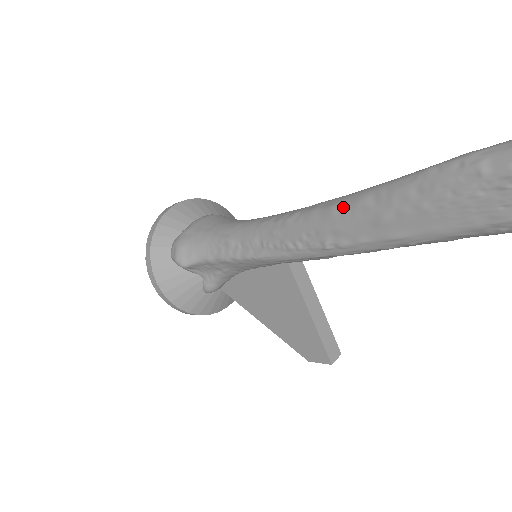
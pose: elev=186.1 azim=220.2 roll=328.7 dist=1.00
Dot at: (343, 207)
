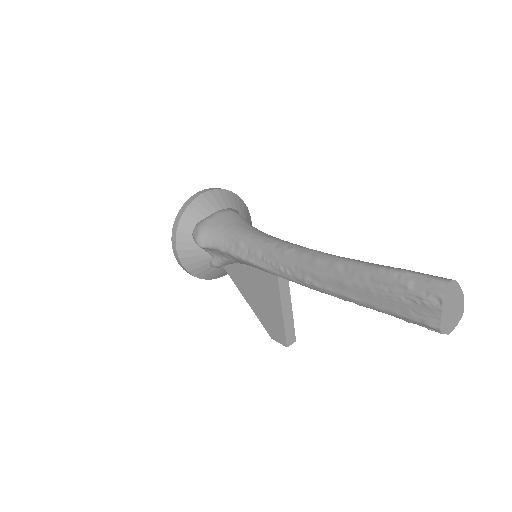
Dot at: (323, 263)
